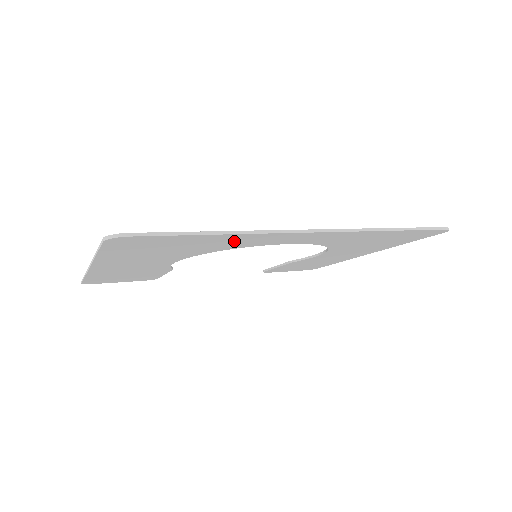
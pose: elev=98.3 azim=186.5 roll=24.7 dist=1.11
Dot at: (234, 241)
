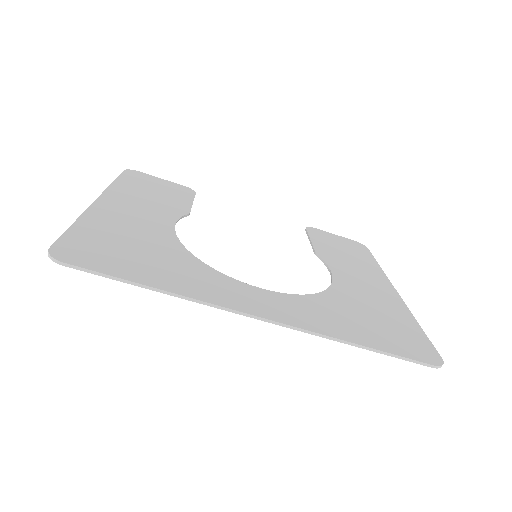
Dot at: (188, 281)
